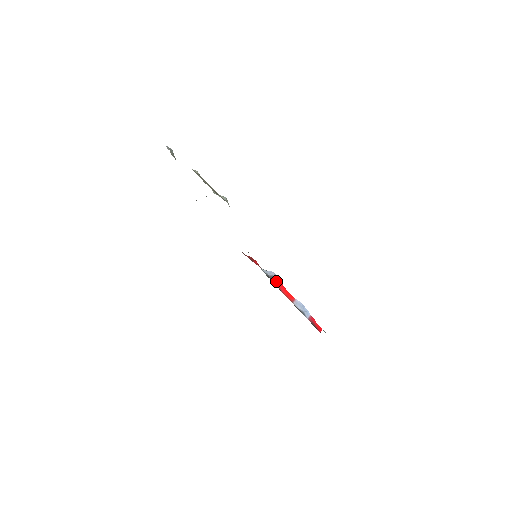
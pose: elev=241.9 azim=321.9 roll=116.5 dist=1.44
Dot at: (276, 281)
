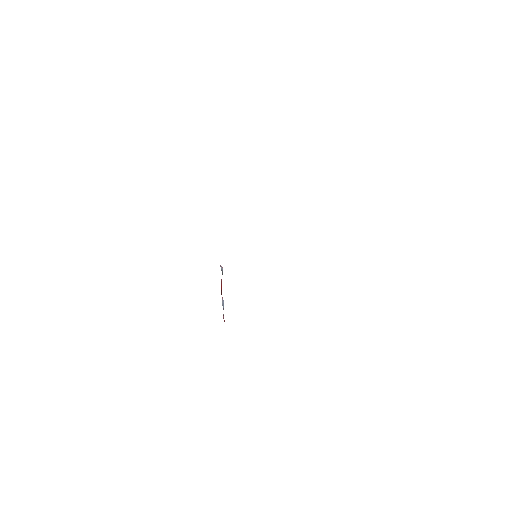
Dot at: occluded
